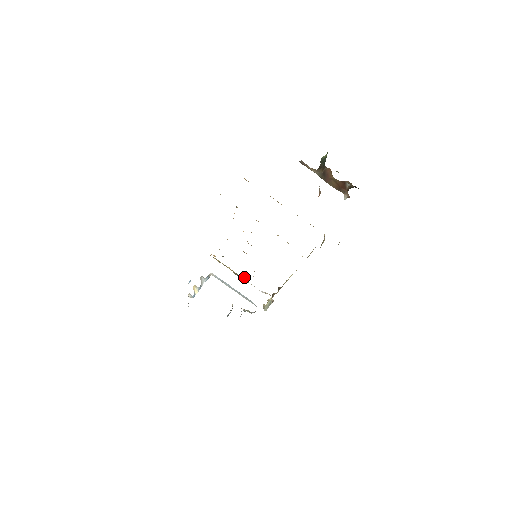
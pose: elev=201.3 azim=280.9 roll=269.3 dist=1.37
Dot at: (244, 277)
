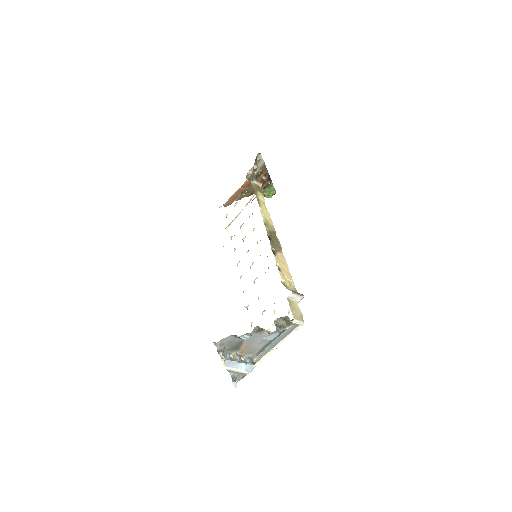
Dot at: (274, 313)
